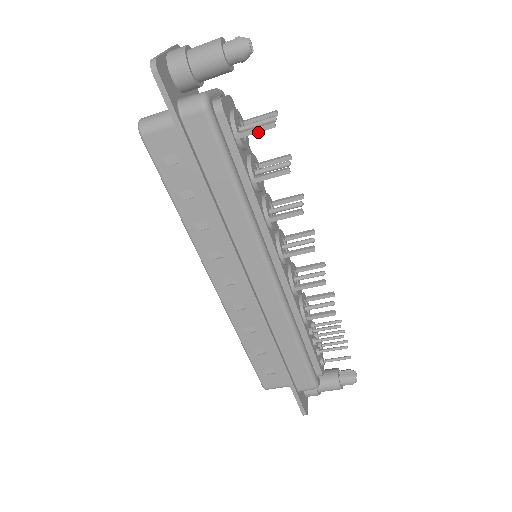
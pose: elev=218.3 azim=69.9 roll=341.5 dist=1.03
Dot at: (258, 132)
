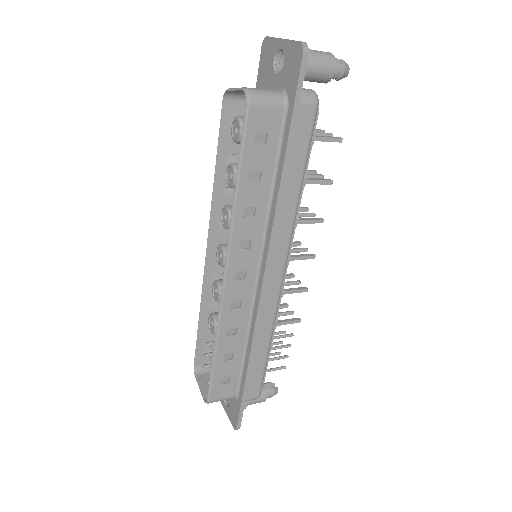
Dot at: (329, 141)
